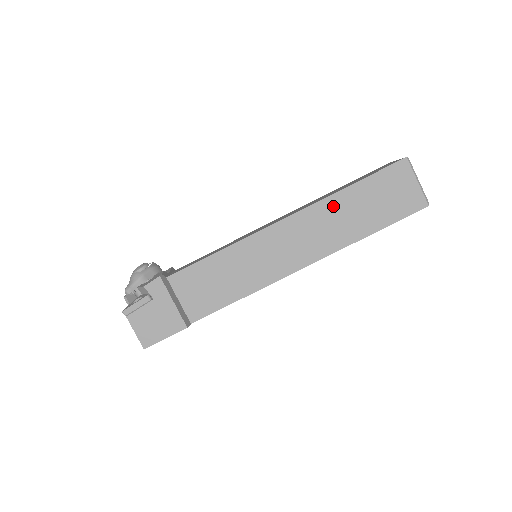
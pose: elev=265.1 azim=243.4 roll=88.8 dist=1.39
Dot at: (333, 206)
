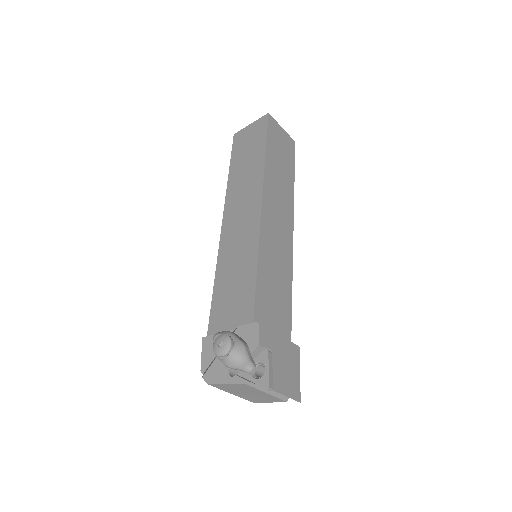
Dot at: (271, 172)
